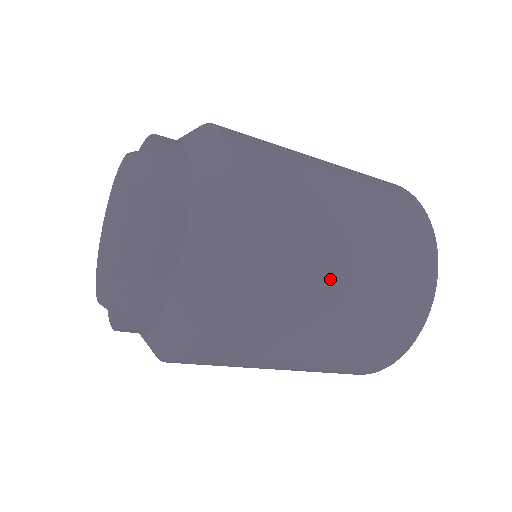
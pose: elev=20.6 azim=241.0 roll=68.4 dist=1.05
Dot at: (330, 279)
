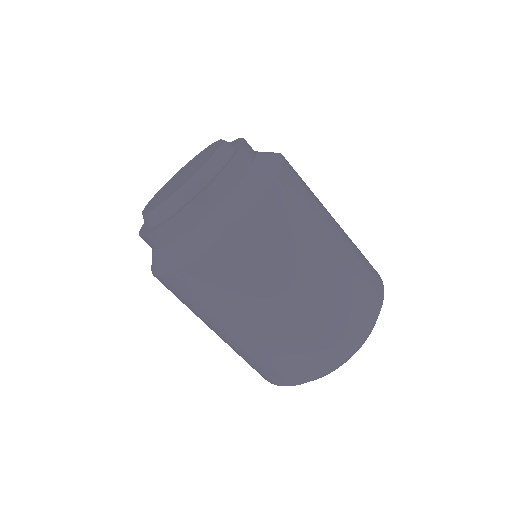
Dot at: (273, 303)
